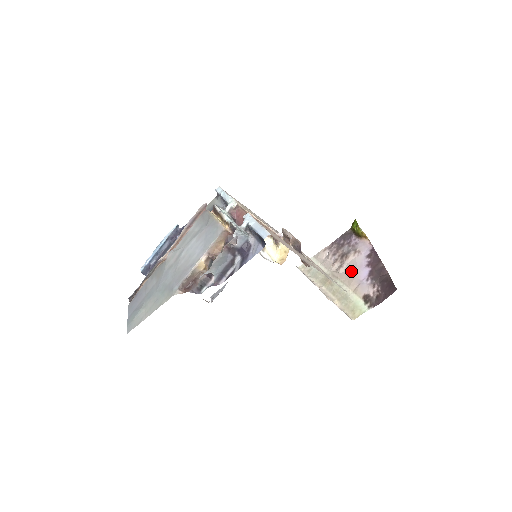
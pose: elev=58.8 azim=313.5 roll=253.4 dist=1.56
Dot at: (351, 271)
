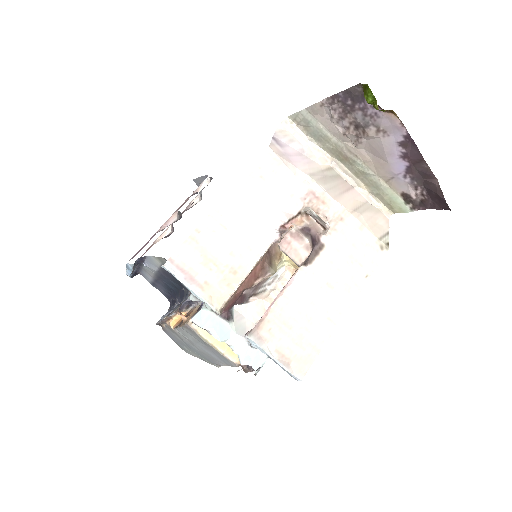
Dot at: (376, 155)
